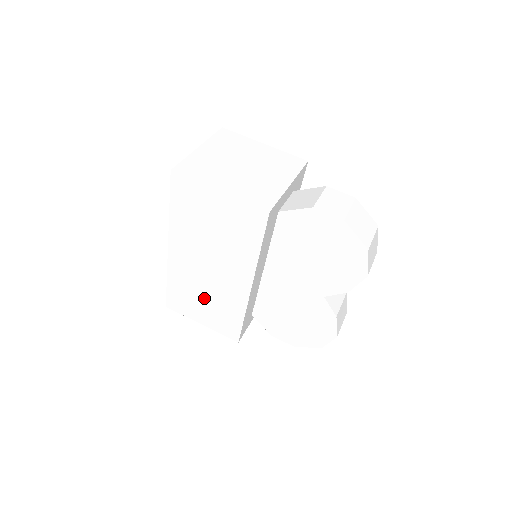
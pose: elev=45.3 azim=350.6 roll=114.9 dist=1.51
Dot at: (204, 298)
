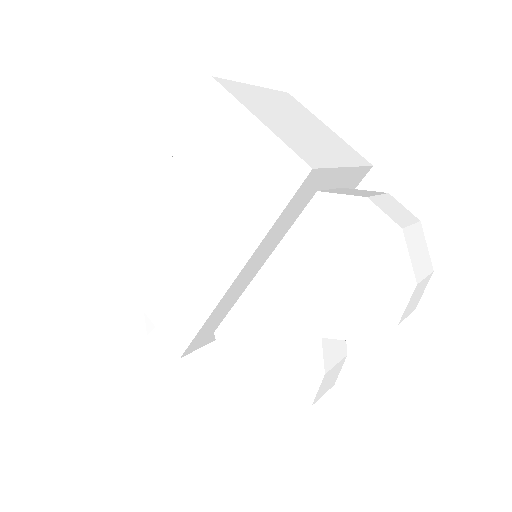
Dot at: (167, 276)
